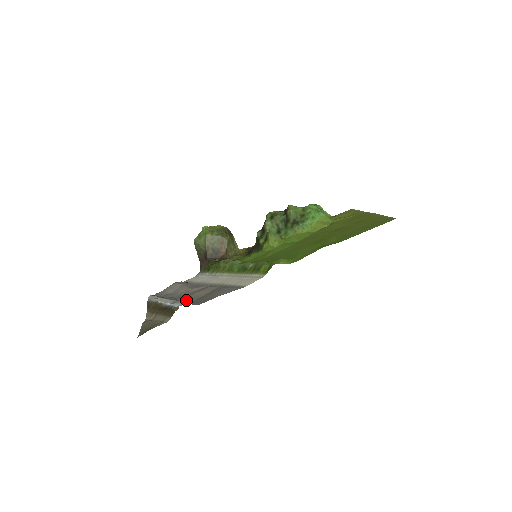
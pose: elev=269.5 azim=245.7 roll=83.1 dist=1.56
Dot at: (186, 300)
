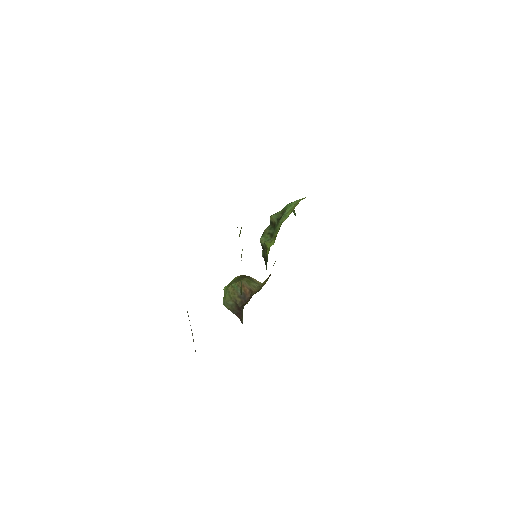
Dot at: occluded
